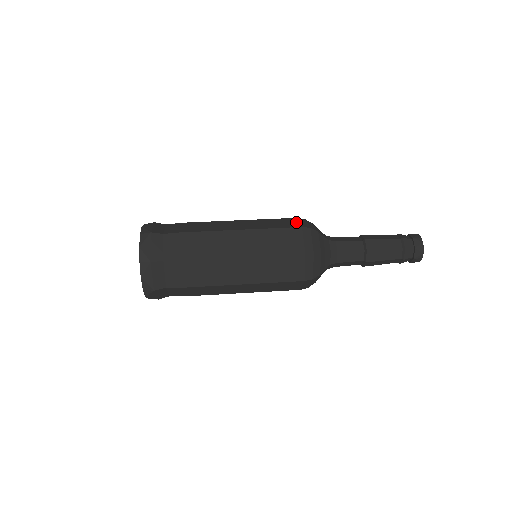
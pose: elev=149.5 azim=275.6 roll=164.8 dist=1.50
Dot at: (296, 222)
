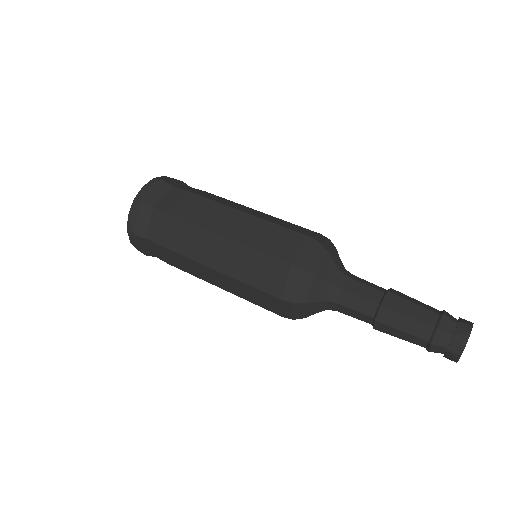
Dot at: (297, 248)
